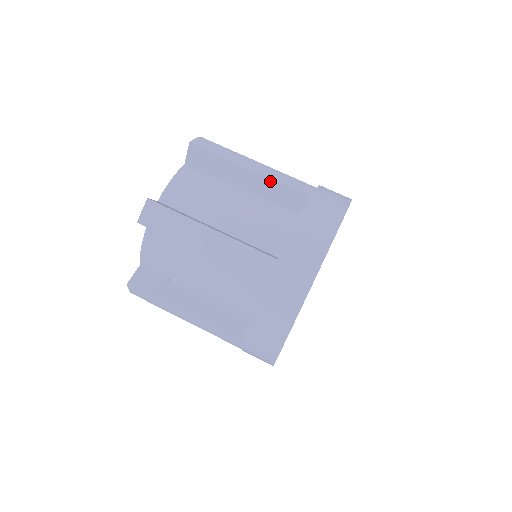
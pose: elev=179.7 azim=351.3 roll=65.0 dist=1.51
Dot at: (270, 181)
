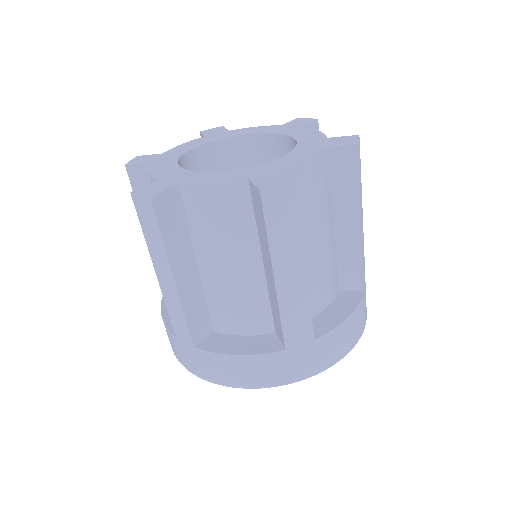
Dot at: (359, 250)
